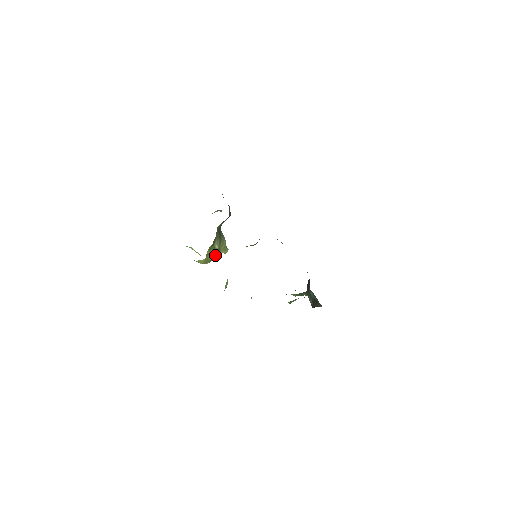
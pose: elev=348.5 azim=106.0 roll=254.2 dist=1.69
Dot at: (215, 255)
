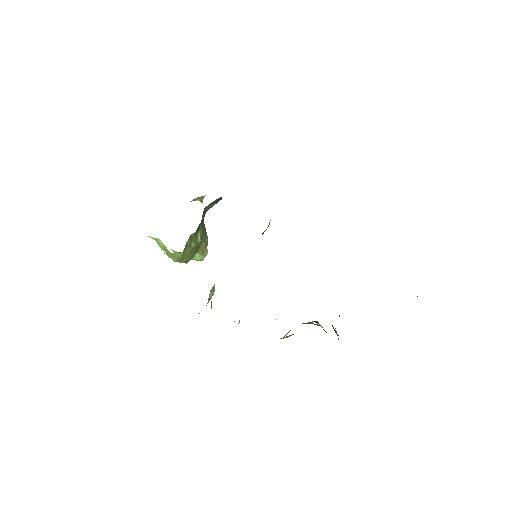
Dot at: (193, 254)
